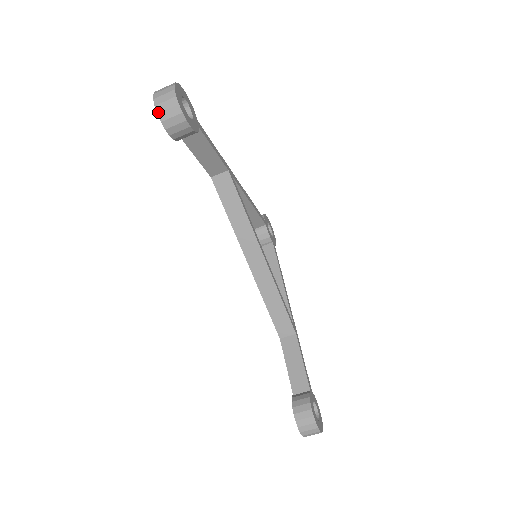
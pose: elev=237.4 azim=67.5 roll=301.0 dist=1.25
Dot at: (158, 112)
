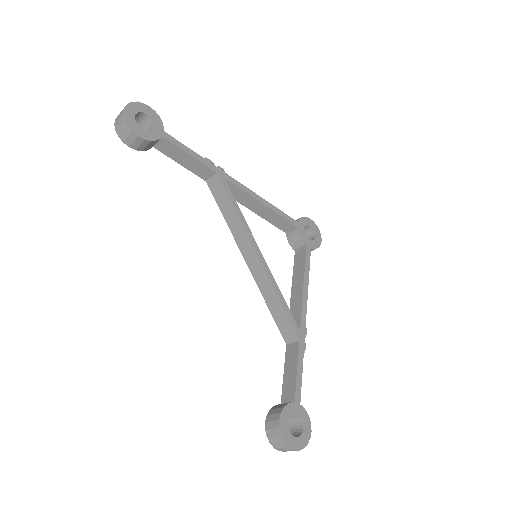
Dot at: (115, 129)
